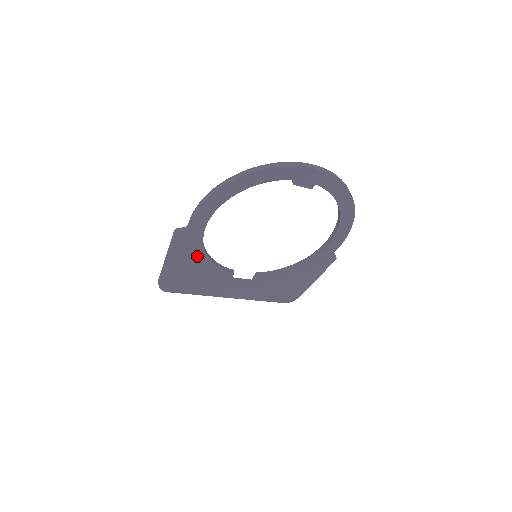
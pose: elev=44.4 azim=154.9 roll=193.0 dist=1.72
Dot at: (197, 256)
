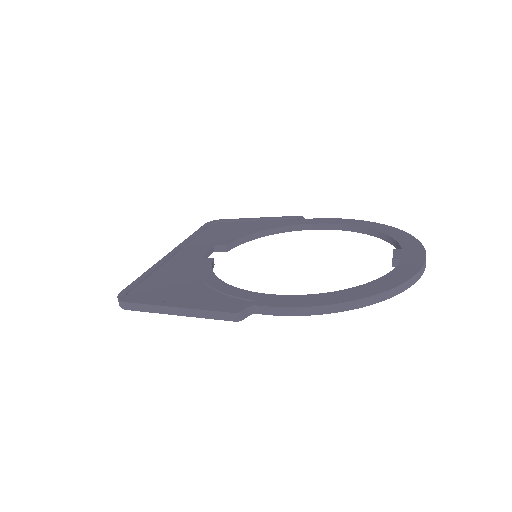
Dot at: occluded
